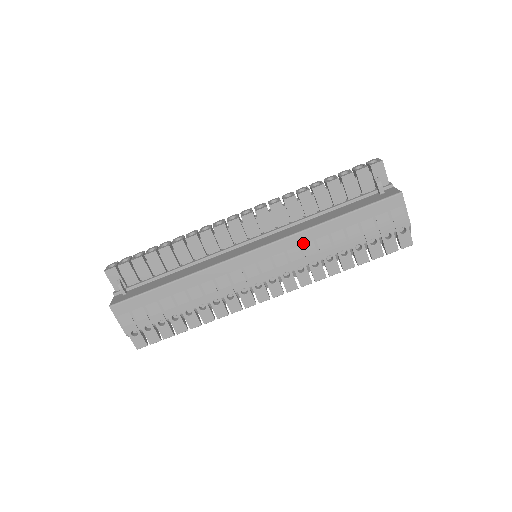
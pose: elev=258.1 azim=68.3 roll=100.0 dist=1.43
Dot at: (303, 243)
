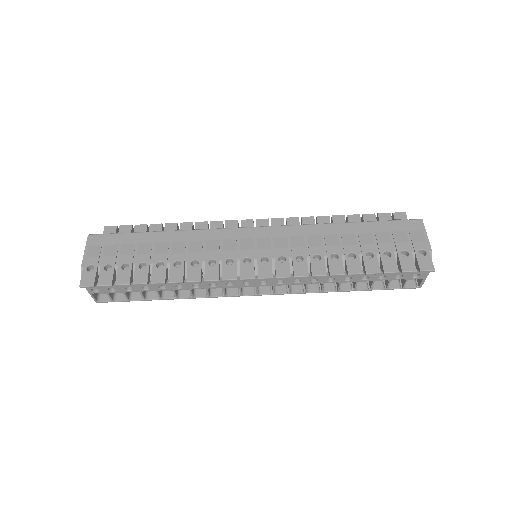
Dot at: (310, 234)
